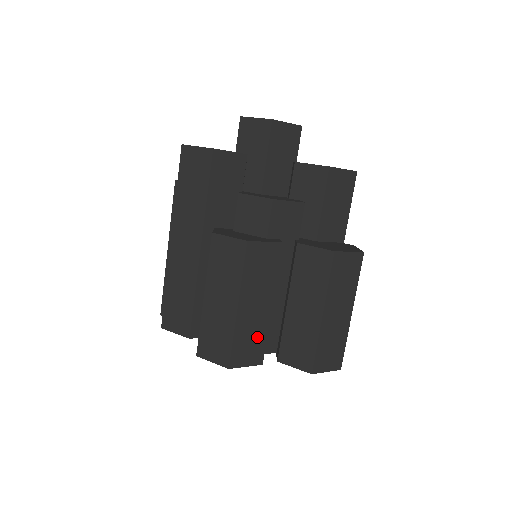
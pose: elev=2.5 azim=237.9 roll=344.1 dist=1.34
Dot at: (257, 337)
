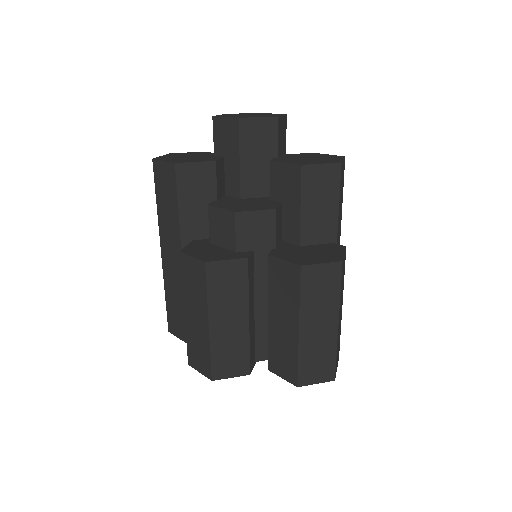
Dot at: (238, 350)
